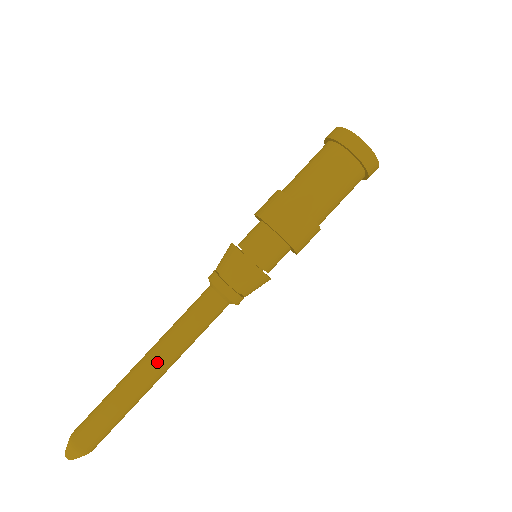
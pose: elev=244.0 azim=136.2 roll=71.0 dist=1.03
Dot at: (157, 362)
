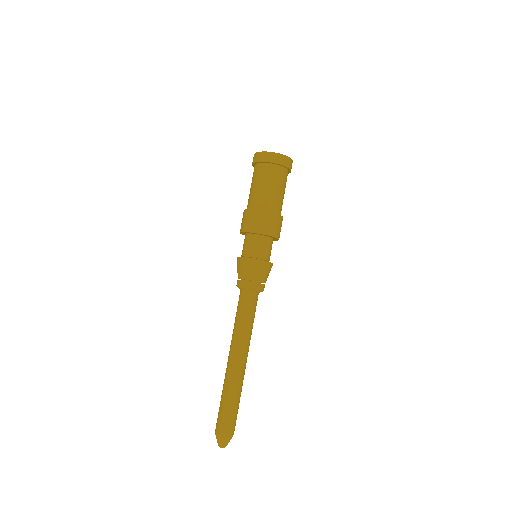
Dot at: (241, 354)
